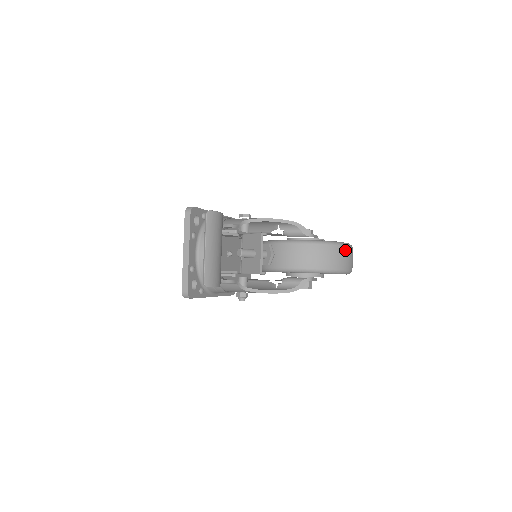
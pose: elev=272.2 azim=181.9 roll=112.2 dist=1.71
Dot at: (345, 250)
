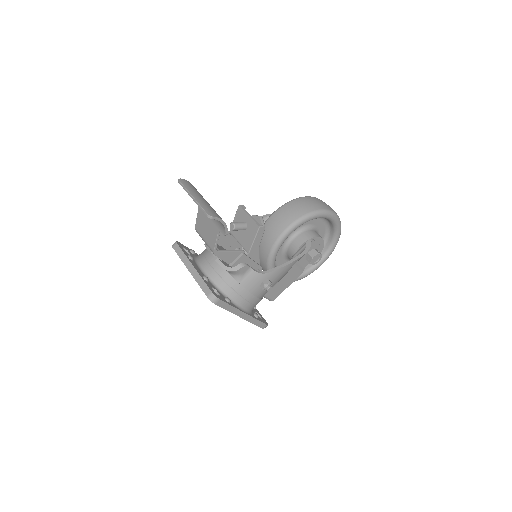
Dot at: (318, 199)
